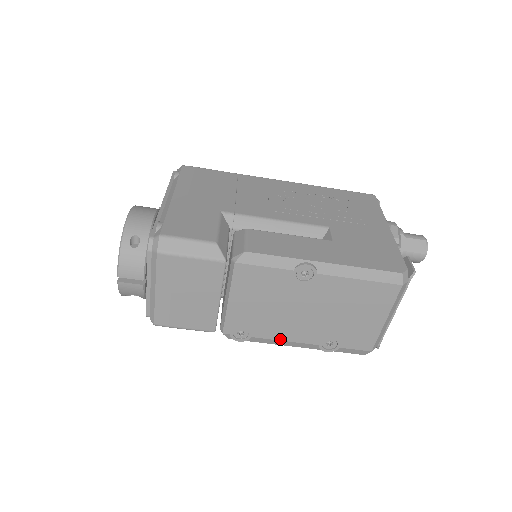
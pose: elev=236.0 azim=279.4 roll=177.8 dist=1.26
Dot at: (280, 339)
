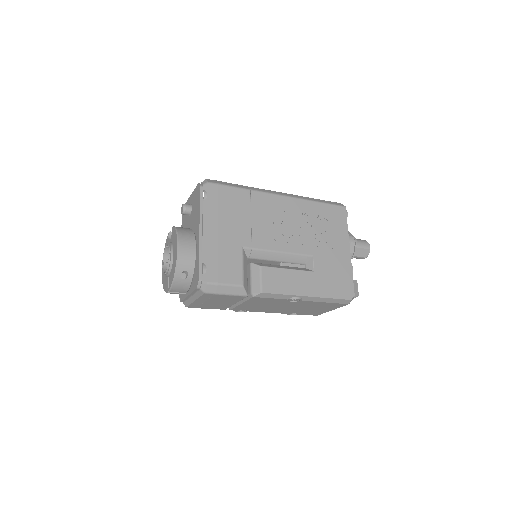
Dot at: (265, 312)
